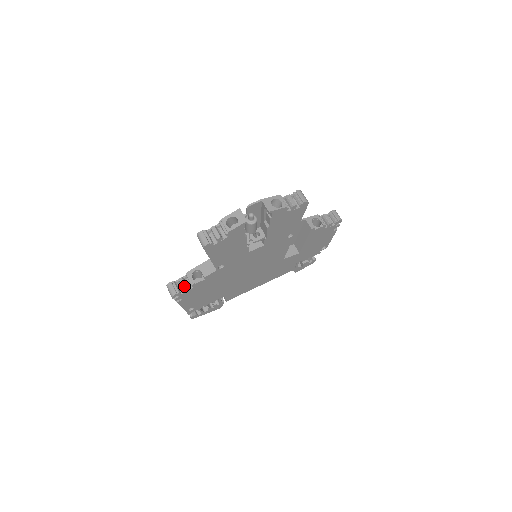
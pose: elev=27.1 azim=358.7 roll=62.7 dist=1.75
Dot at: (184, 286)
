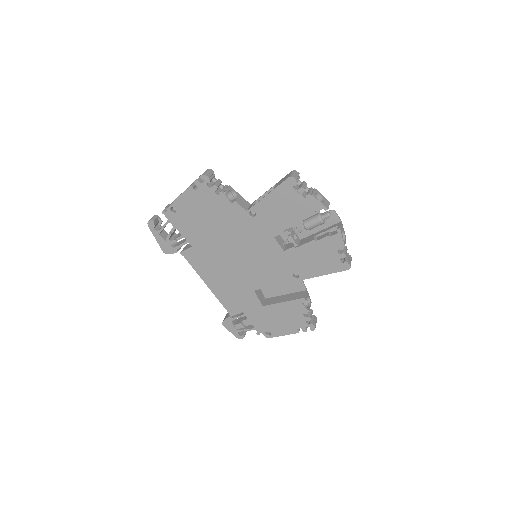
Dot at: (218, 184)
